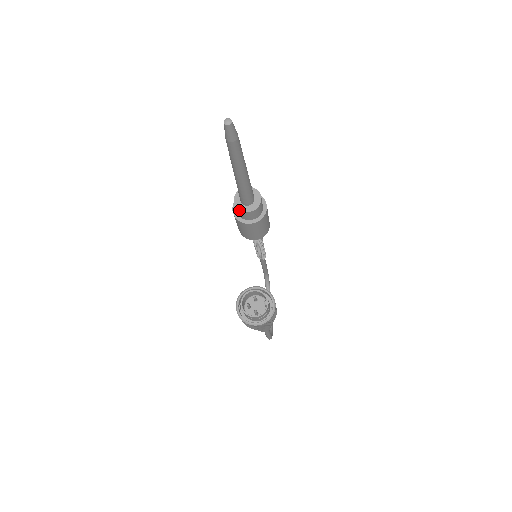
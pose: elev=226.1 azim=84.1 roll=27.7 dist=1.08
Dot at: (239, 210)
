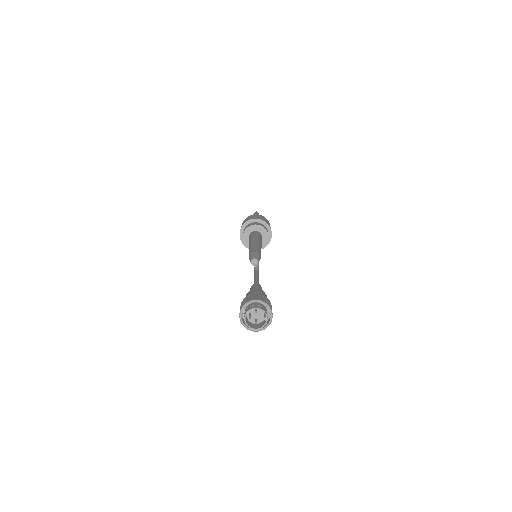
Dot at: occluded
